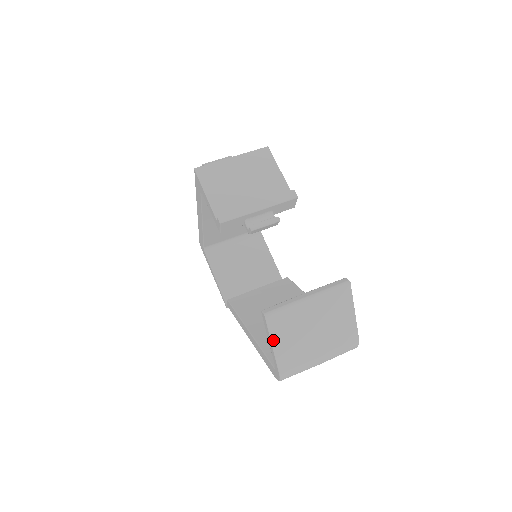
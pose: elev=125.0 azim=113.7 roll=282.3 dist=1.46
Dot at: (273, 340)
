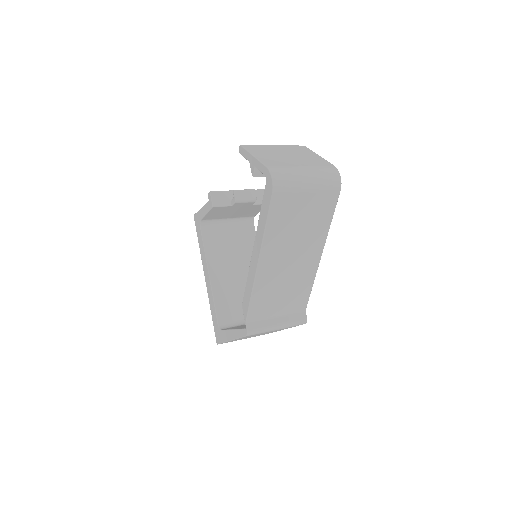
Dot at: (252, 154)
